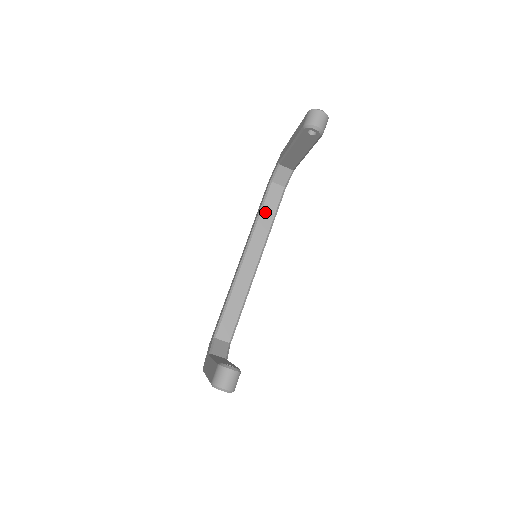
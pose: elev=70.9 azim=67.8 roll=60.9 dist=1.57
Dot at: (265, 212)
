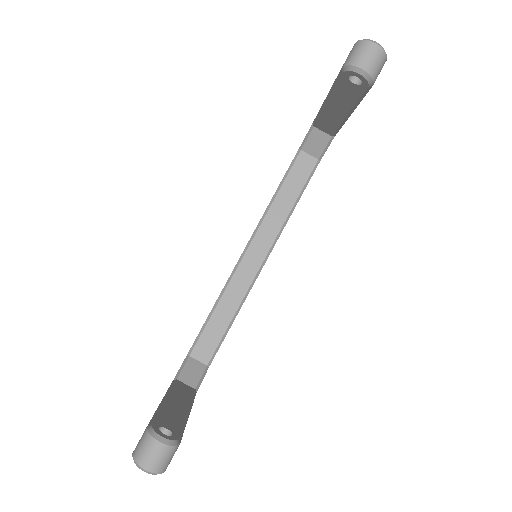
Dot at: (284, 192)
